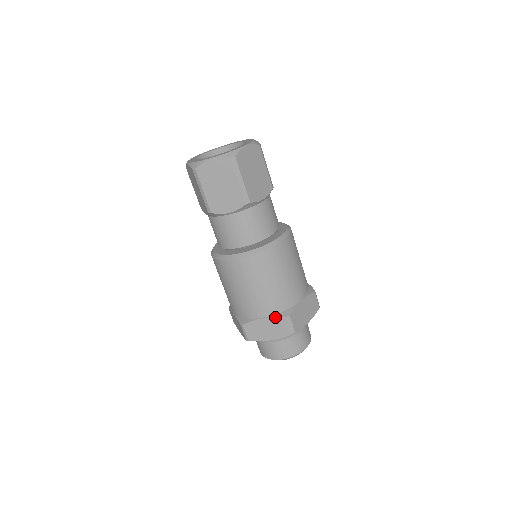
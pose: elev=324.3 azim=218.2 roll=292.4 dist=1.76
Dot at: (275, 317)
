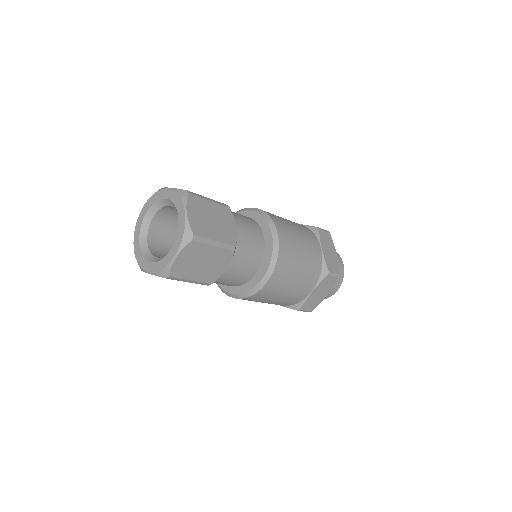
Dot at: (320, 283)
